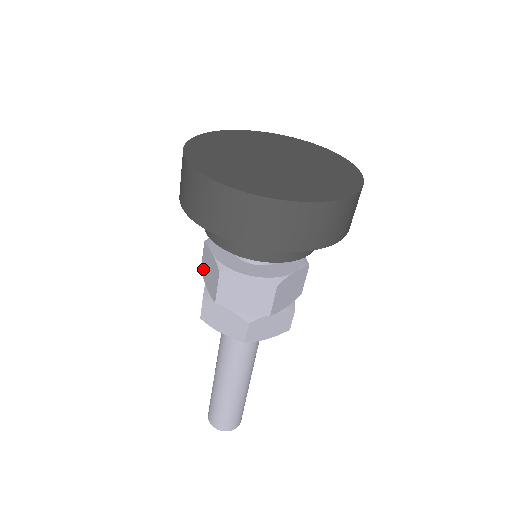
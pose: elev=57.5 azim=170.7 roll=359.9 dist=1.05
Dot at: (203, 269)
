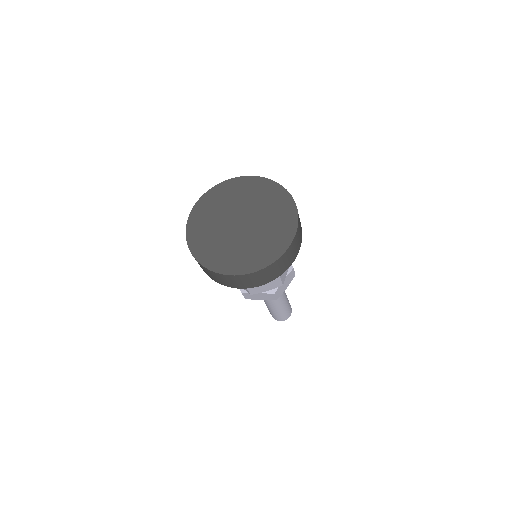
Dot at: occluded
